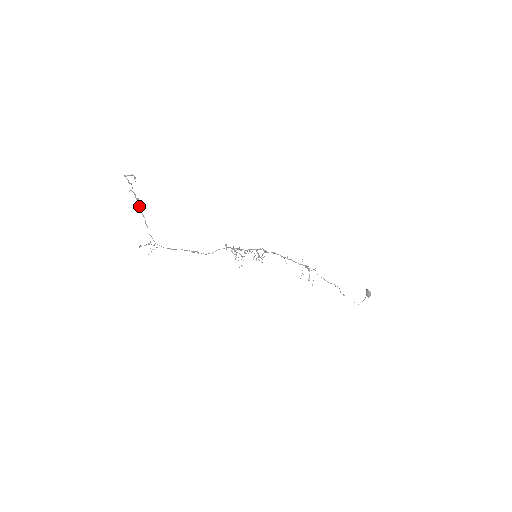
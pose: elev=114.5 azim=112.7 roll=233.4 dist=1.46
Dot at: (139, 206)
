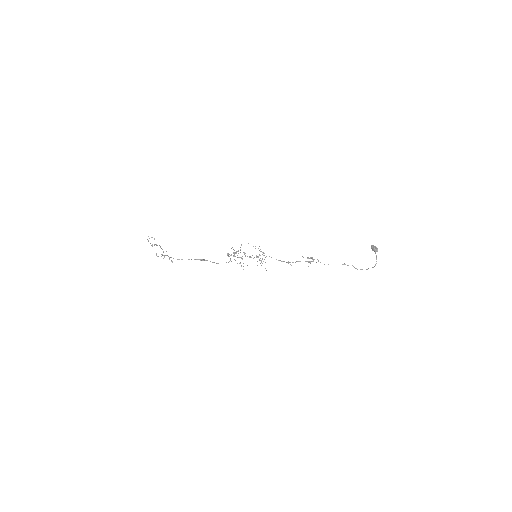
Dot at: (157, 245)
